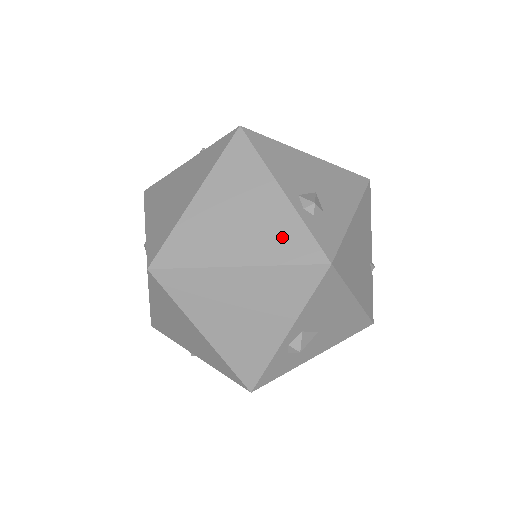
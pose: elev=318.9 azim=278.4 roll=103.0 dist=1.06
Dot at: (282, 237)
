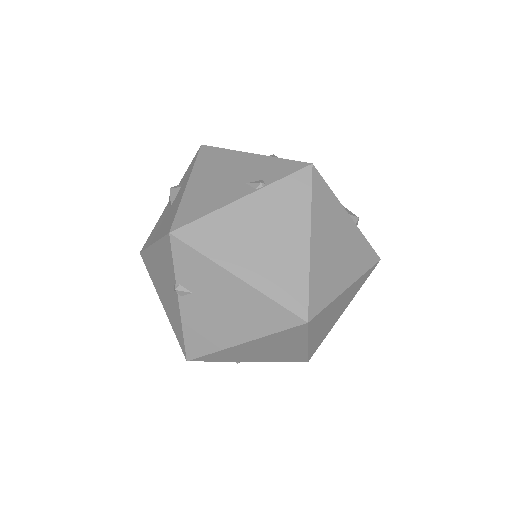
Dot at: (360, 253)
